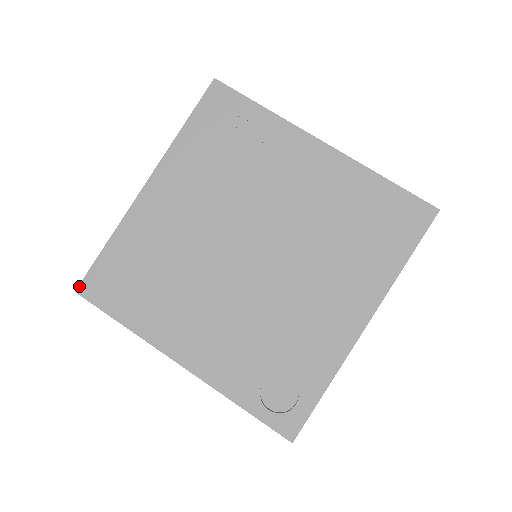
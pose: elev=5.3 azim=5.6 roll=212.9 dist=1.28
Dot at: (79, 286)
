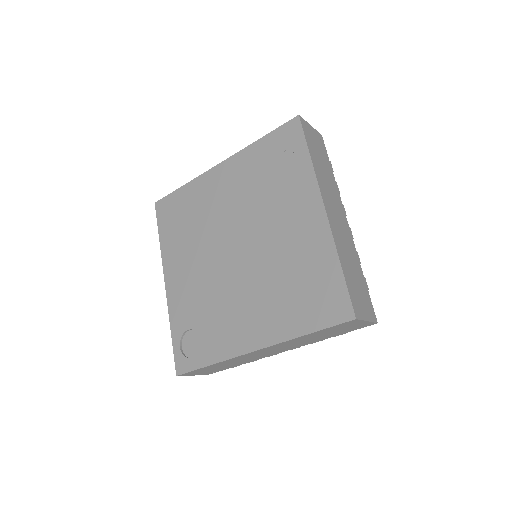
Dot at: (158, 201)
